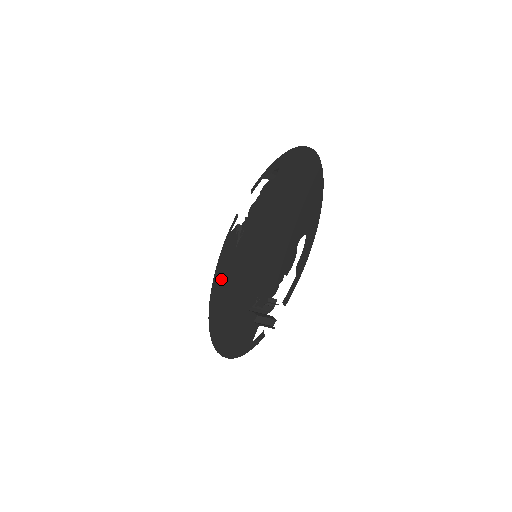
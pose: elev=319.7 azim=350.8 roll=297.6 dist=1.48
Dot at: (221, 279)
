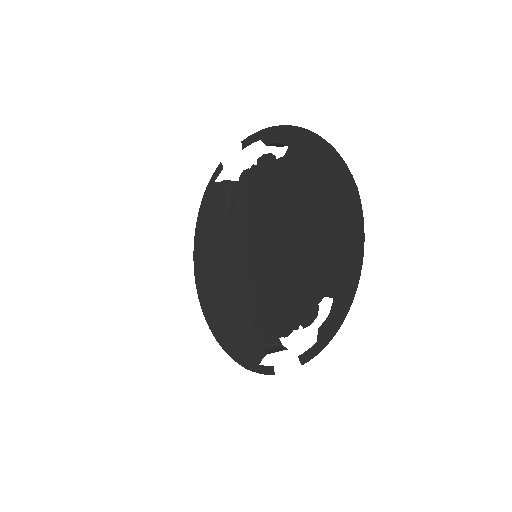
Dot at: (207, 244)
